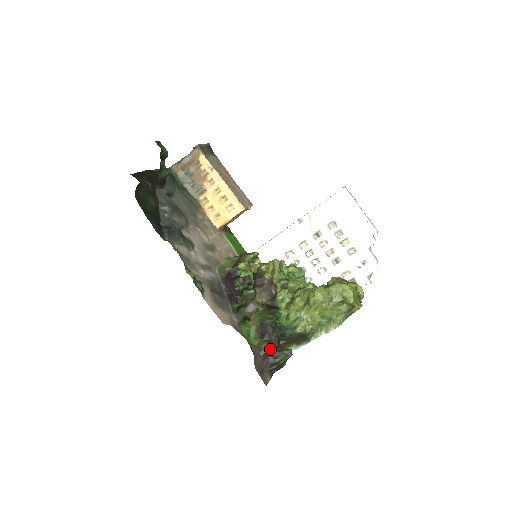
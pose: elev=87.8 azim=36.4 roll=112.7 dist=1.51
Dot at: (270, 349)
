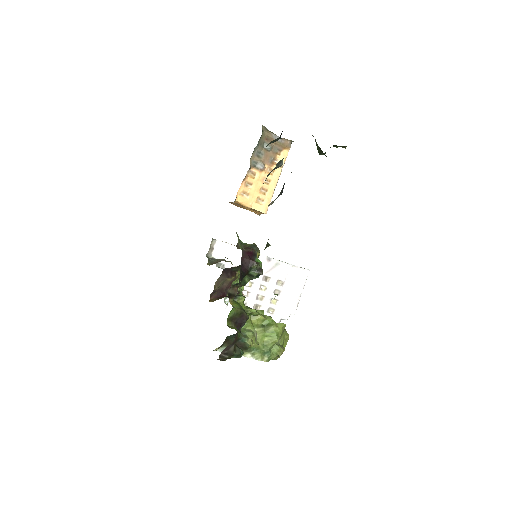
Dot at: occluded
